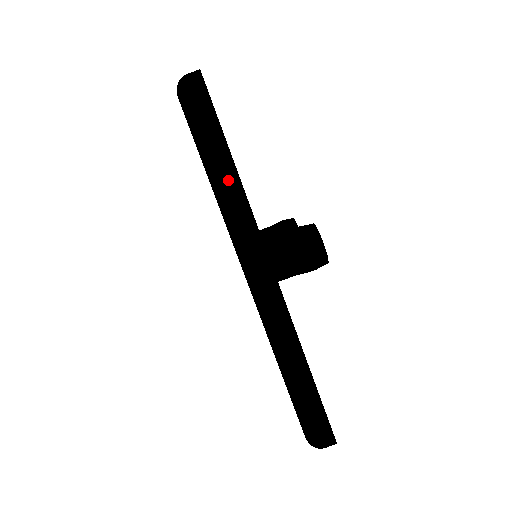
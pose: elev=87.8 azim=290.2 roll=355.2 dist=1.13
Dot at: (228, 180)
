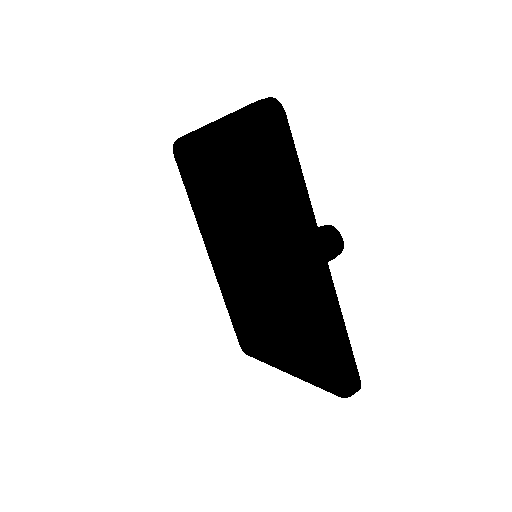
Dot at: (299, 187)
